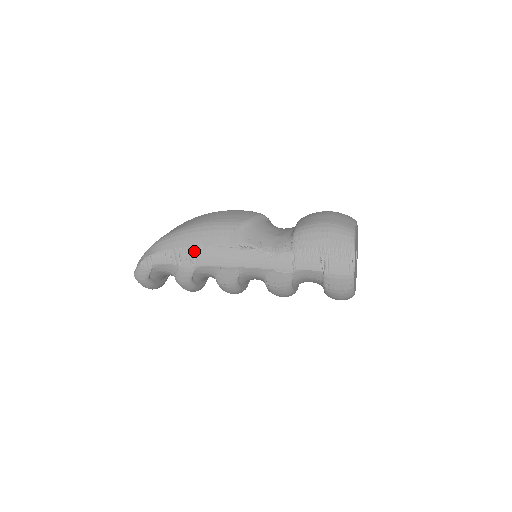
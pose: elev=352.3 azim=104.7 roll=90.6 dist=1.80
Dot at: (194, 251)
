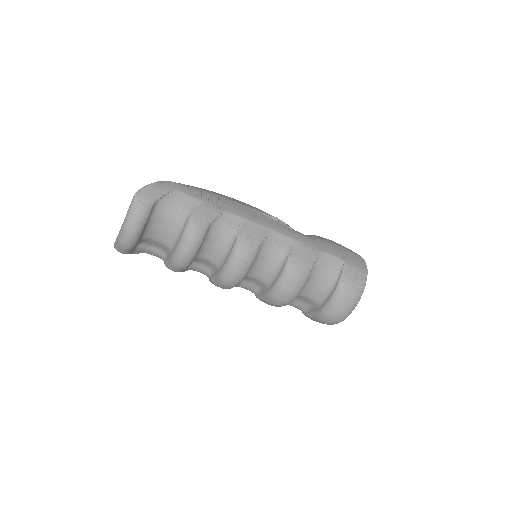
Dot at: (224, 200)
